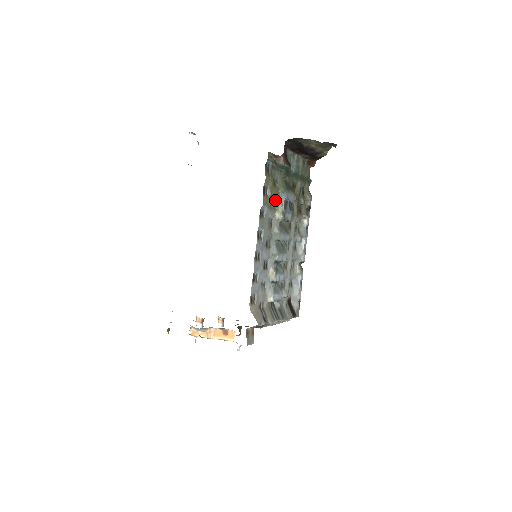
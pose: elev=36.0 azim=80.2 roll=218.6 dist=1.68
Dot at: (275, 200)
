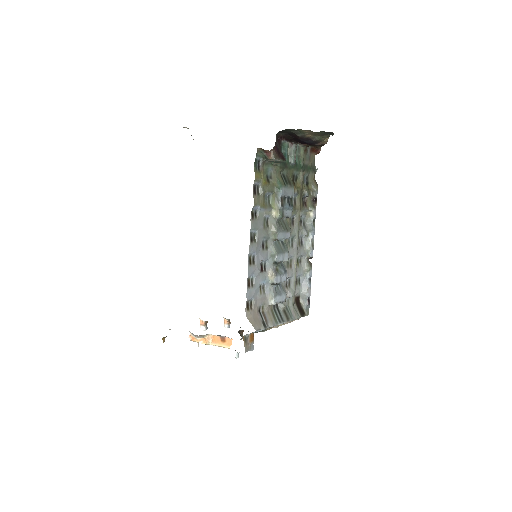
Dot at: (270, 197)
